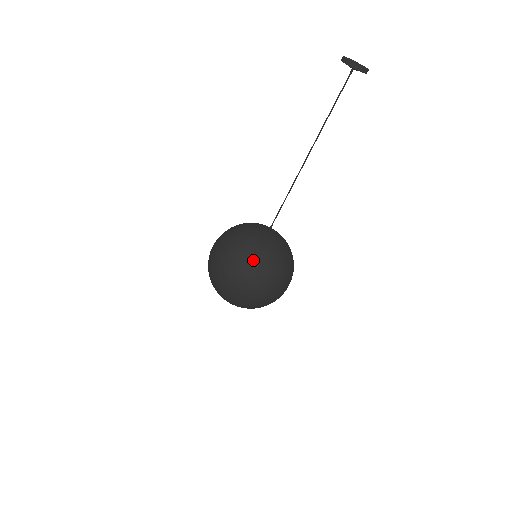
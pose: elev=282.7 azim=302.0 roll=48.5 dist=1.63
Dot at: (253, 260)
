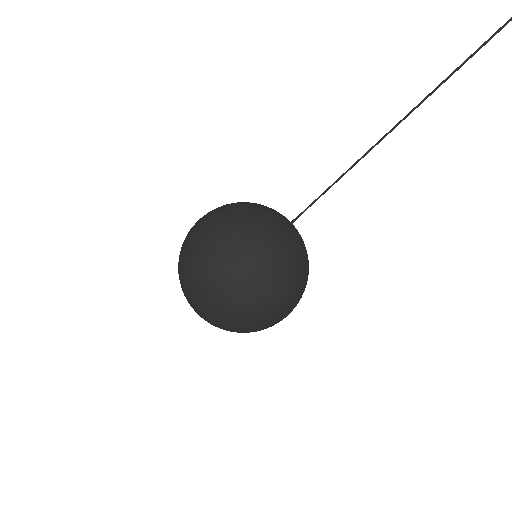
Dot at: (266, 275)
